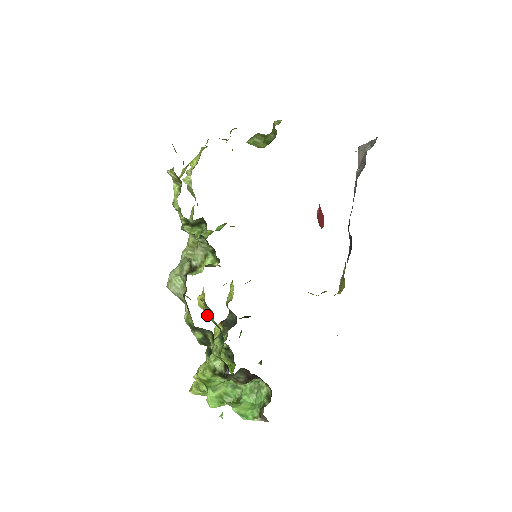
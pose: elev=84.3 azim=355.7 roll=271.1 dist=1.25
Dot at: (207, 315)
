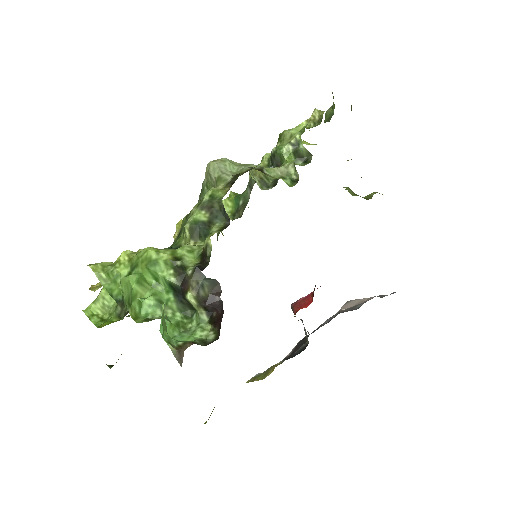
Dot at: occluded
